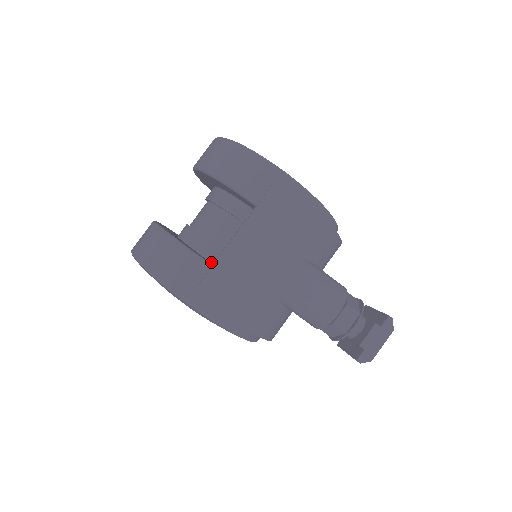
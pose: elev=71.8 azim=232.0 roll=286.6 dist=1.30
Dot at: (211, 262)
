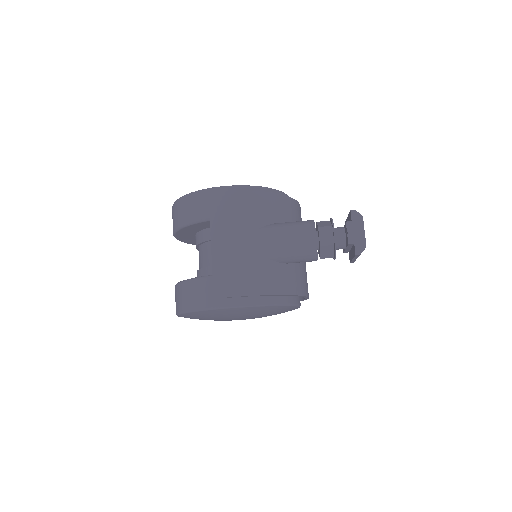
Dot at: occluded
